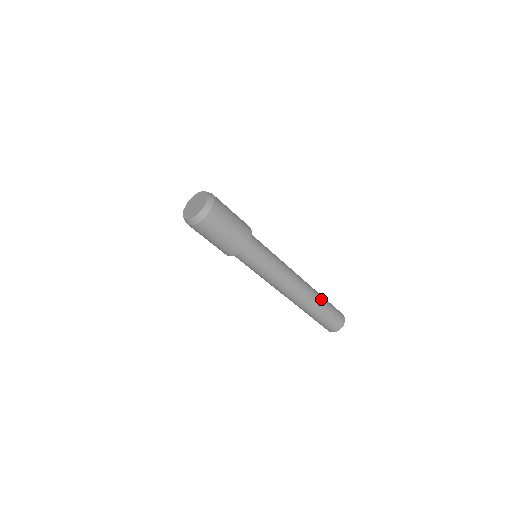
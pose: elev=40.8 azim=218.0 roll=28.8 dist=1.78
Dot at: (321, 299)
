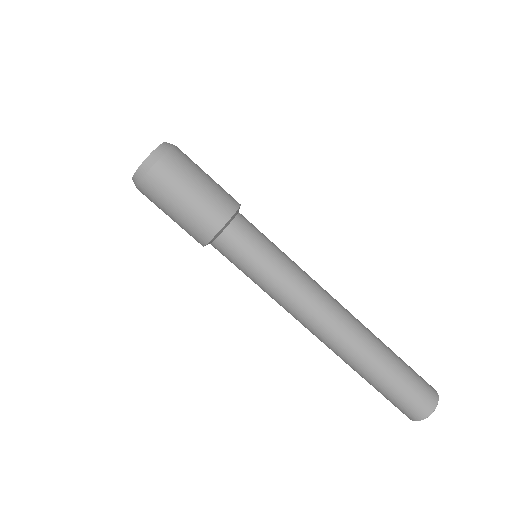
Dot at: (382, 353)
